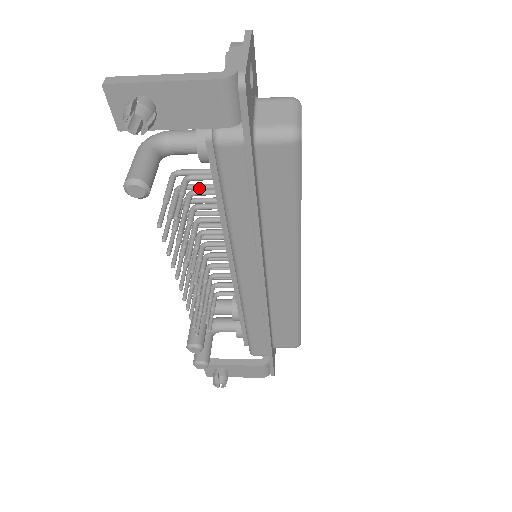
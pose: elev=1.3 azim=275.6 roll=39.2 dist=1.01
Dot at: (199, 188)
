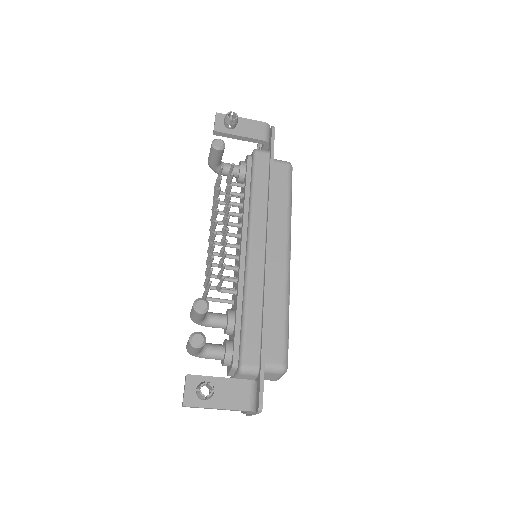
Dot at: occluded
